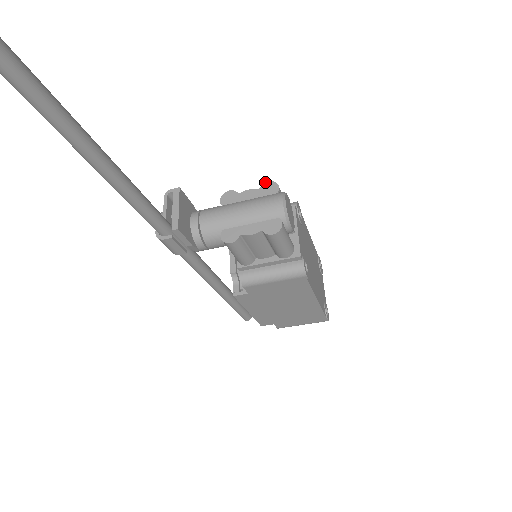
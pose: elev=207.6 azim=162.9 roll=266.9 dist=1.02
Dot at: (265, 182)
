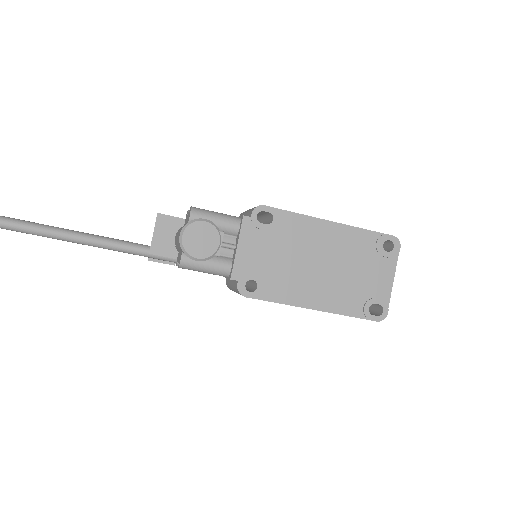
Dot at: (190, 207)
